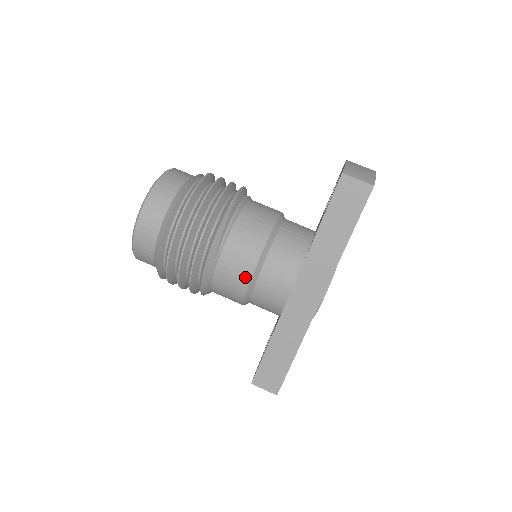
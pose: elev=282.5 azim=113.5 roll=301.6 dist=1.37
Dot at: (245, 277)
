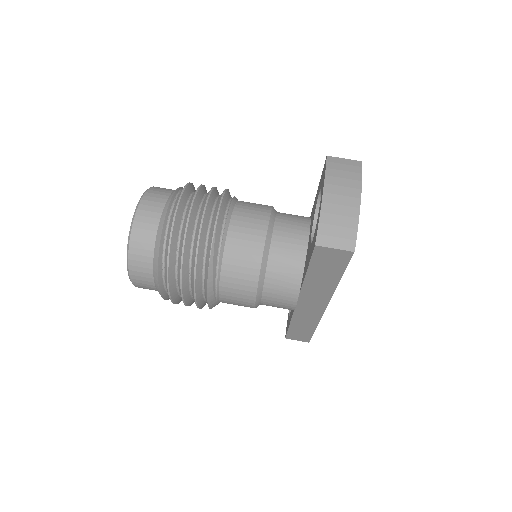
Dot at: (249, 305)
